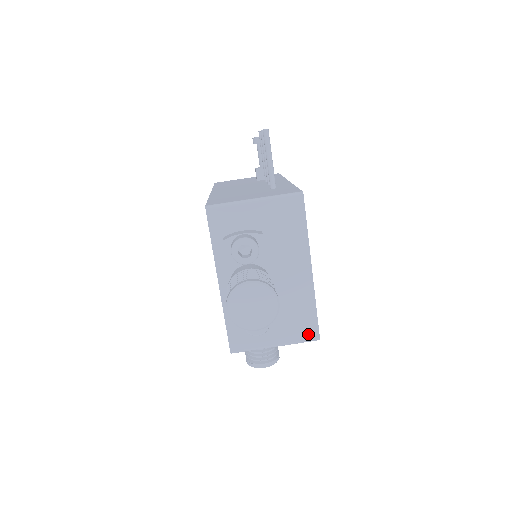
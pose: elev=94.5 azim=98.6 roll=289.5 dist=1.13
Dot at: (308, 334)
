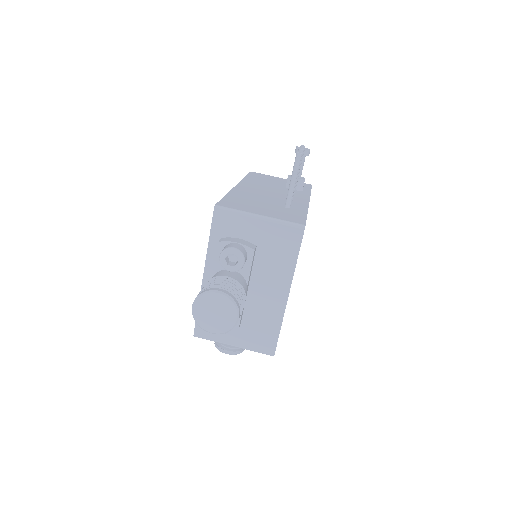
Dot at: (265, 348)
